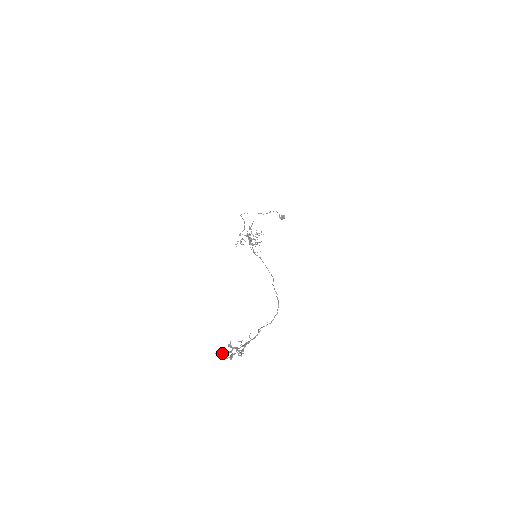
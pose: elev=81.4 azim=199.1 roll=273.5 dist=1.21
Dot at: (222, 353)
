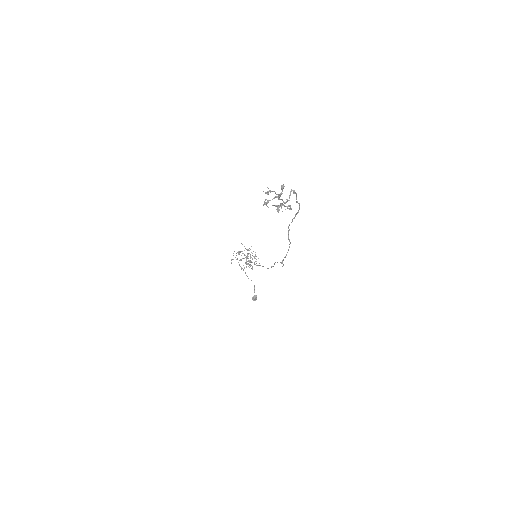
Dot at: occluded
